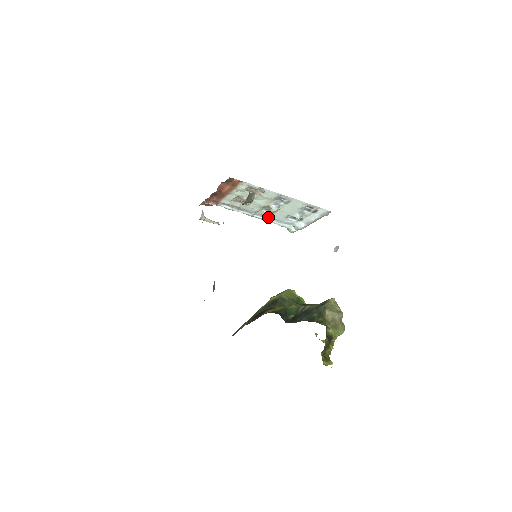
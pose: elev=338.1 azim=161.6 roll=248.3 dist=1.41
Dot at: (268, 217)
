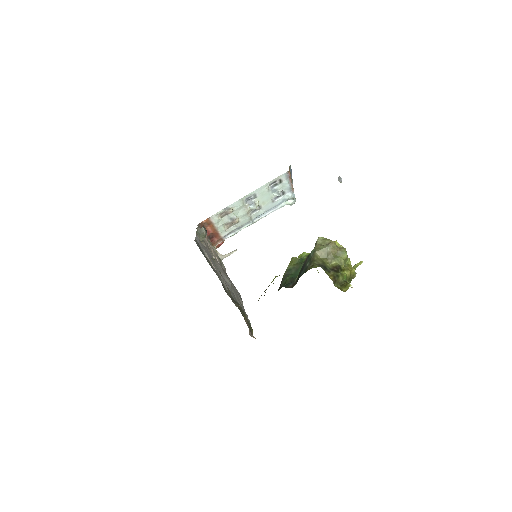
Dot at: (263, 213)
